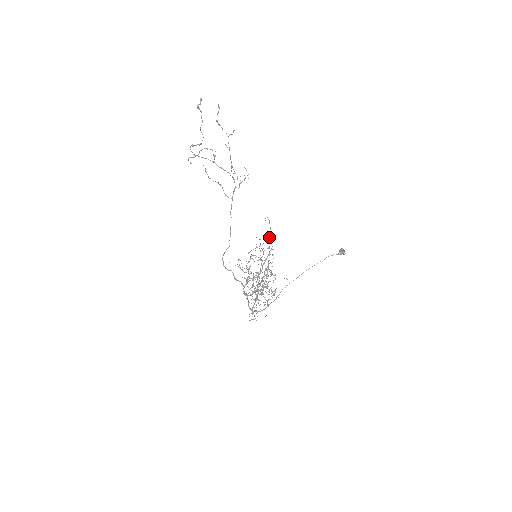
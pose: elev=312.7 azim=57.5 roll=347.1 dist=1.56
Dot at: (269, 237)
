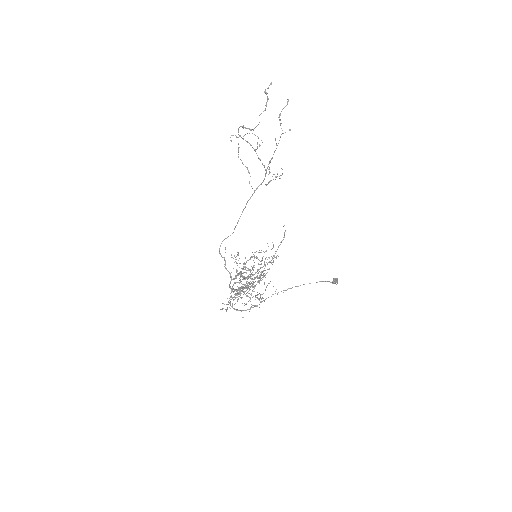
Dot at: (278, 246)
